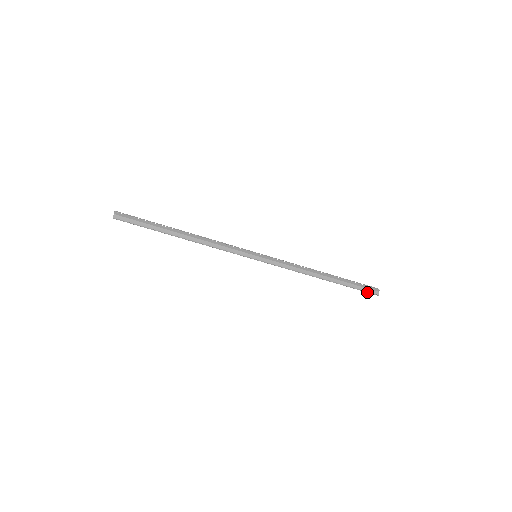
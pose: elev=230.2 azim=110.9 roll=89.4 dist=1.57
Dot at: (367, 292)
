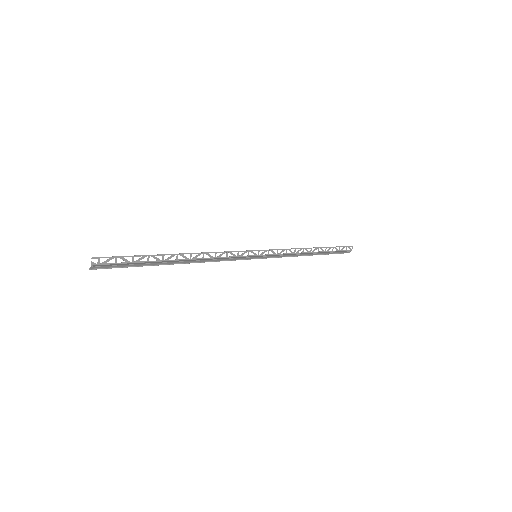
Dot at: (342, 253)
